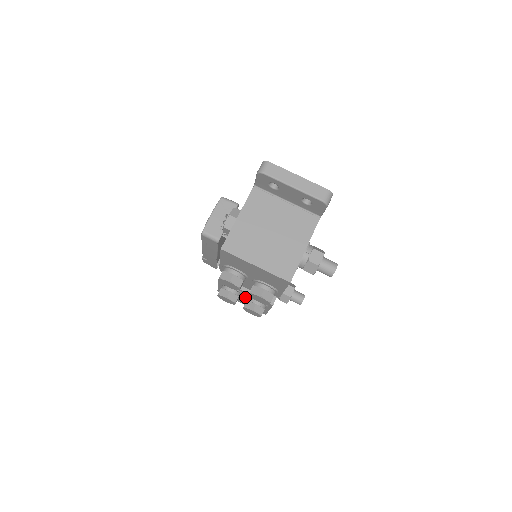
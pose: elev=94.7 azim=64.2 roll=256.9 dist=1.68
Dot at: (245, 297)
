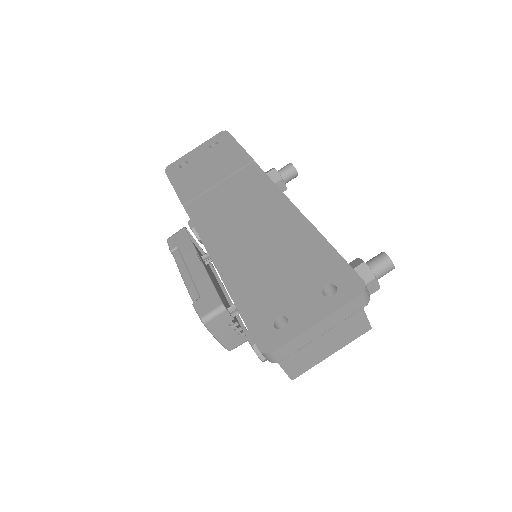
Dot at: occluded
